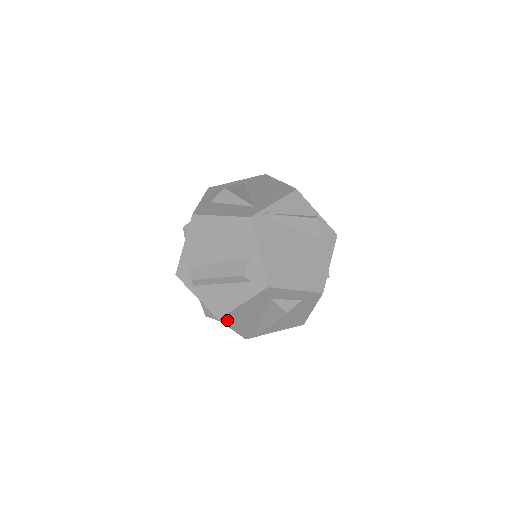
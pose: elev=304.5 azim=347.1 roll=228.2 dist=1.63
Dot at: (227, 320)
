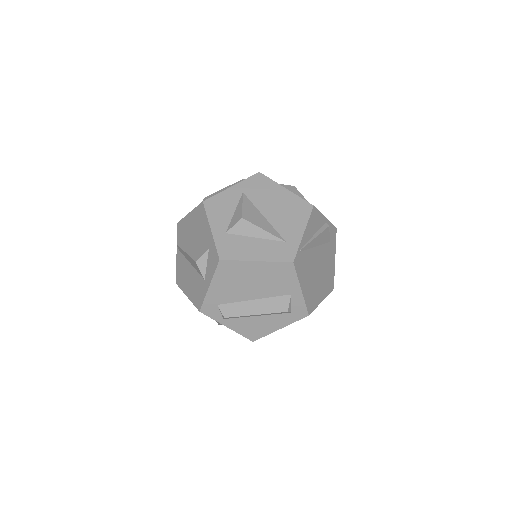
Dot at: occluded
